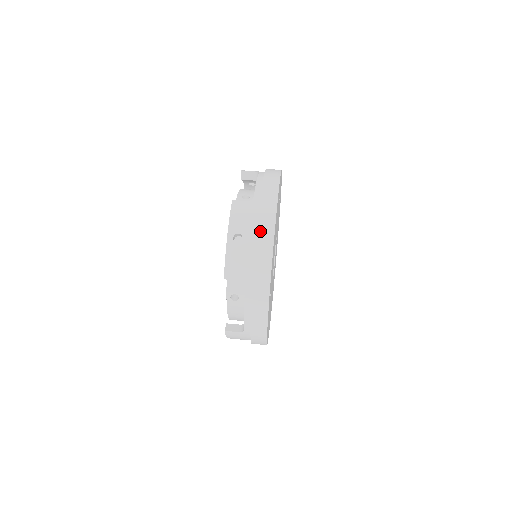
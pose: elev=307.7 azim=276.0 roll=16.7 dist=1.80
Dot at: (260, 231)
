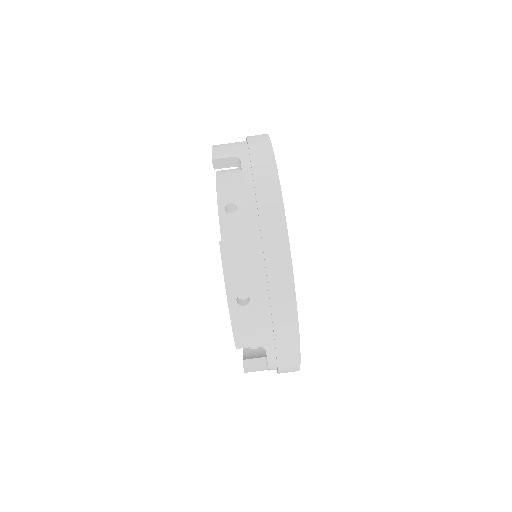
Dot at: (273, 286)
